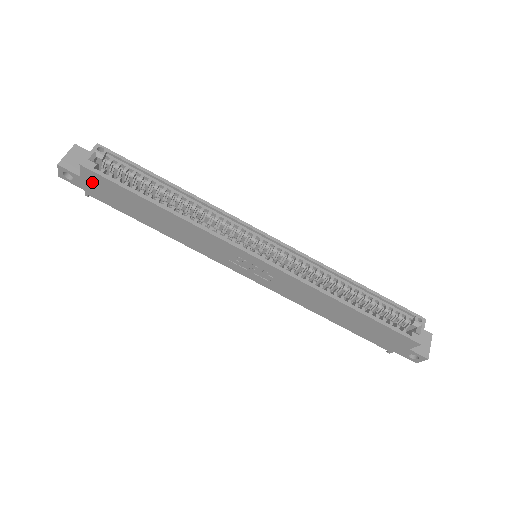
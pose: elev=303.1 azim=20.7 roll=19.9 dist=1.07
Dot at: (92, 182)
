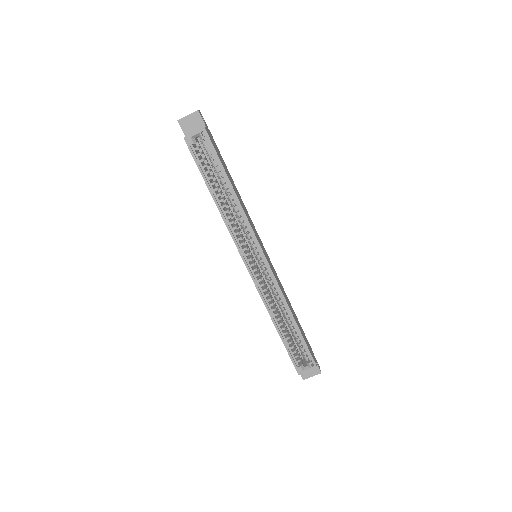
Dot at: occluded
